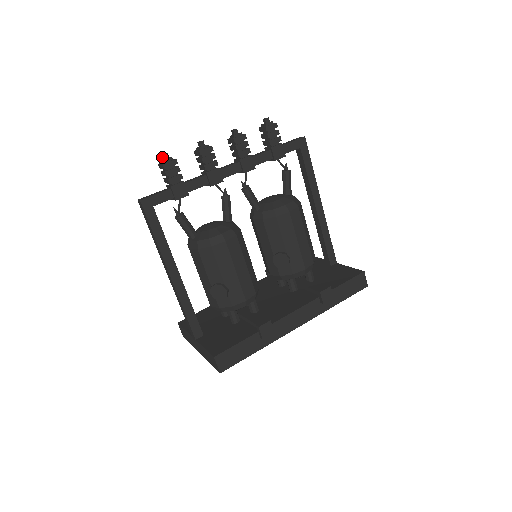
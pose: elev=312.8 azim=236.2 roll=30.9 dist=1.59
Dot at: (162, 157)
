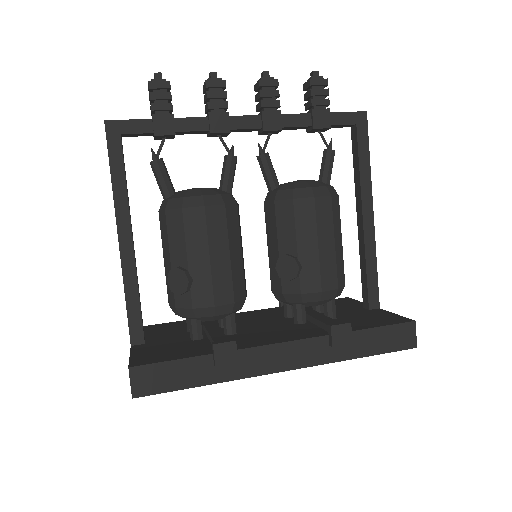
Dot at: (154, 77)
